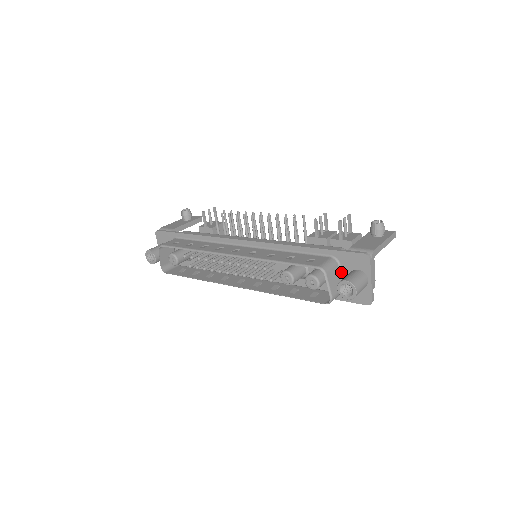
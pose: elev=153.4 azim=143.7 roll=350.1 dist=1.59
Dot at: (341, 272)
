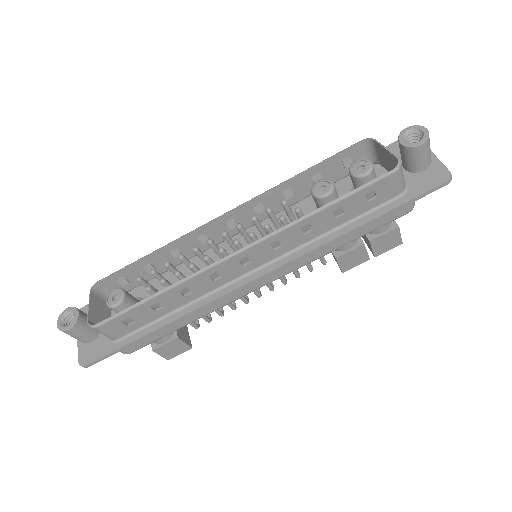
Dot at: occluded
